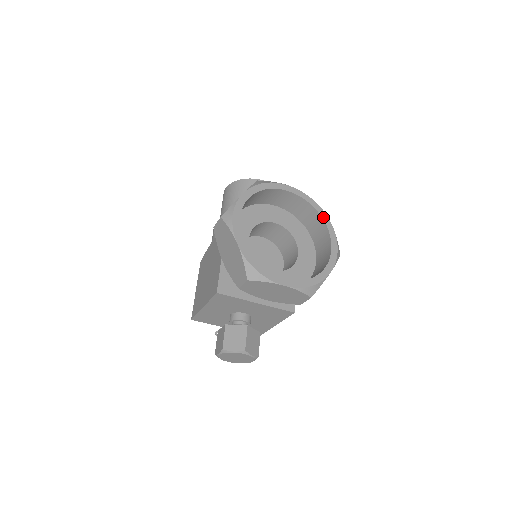
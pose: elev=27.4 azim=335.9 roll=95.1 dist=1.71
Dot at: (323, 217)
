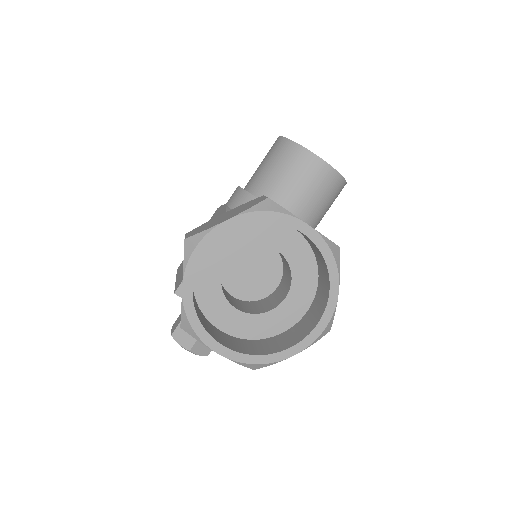
Dot at: (332, 282)
